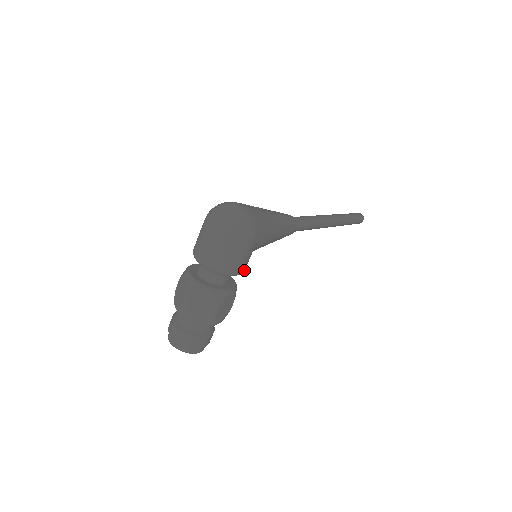
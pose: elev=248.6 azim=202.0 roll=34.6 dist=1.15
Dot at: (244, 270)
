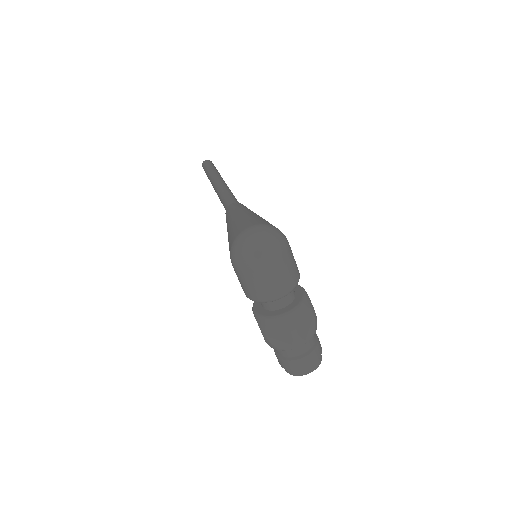
Dot at: occluded
